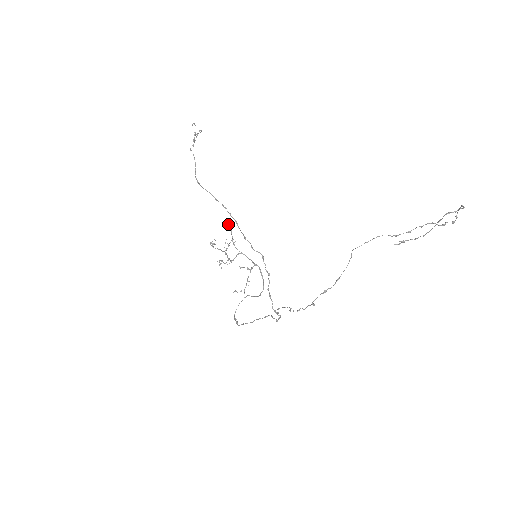
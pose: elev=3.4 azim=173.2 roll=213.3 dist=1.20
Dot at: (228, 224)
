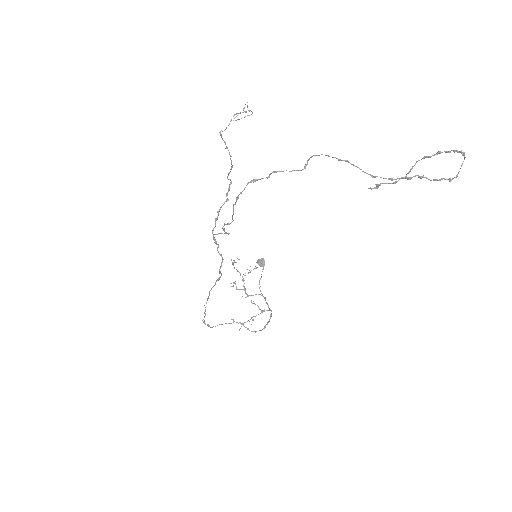
Dot at: (262, 261)
